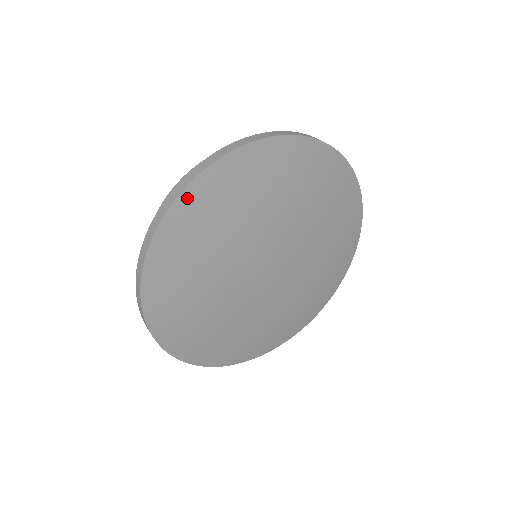
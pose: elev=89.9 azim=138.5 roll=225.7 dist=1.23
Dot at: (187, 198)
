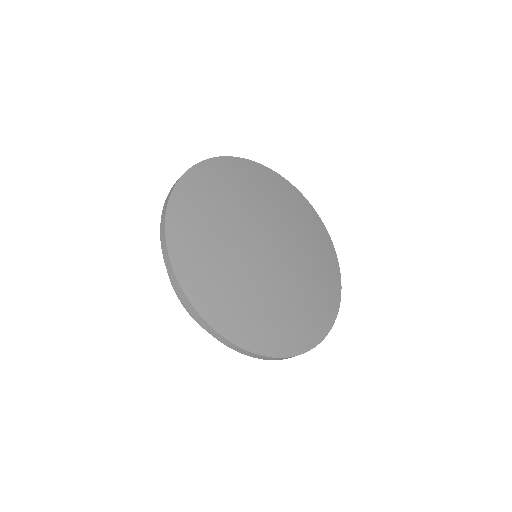
Dot at: (176, 256)
